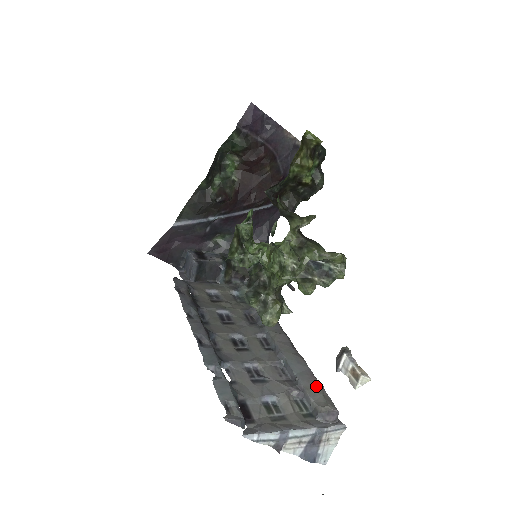
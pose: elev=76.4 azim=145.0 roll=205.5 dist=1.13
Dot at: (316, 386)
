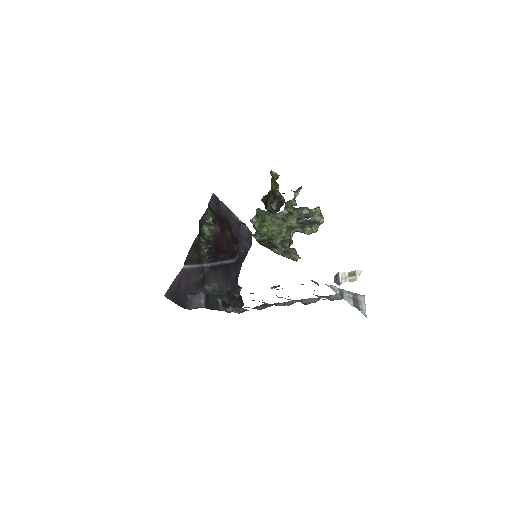
Dot at: occluded
